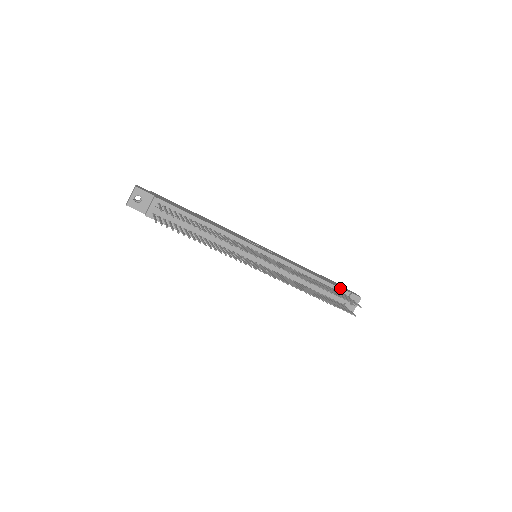
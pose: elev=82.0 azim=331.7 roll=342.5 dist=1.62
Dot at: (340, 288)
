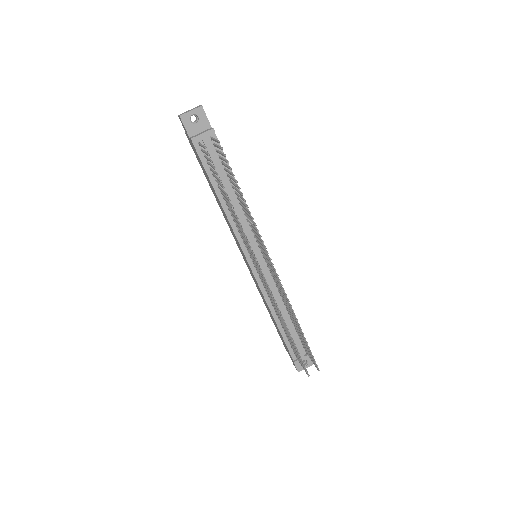
Dot at: occluded
